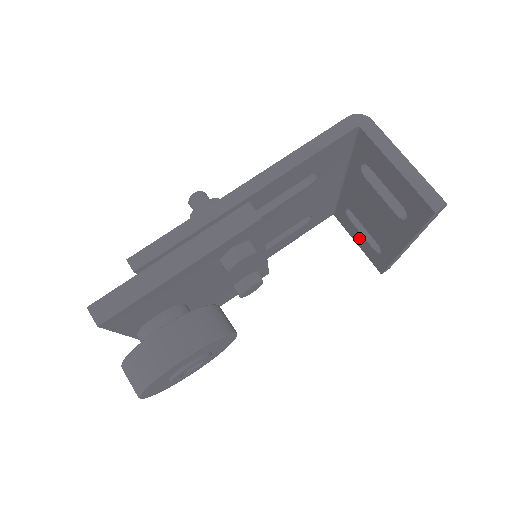
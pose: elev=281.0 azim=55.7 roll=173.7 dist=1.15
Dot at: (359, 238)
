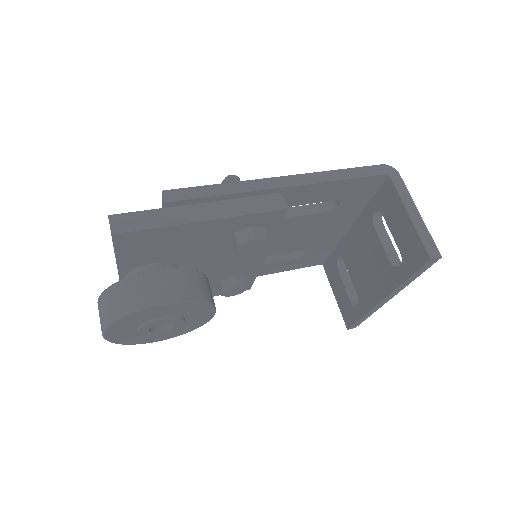
Dot at: (340, 289)
